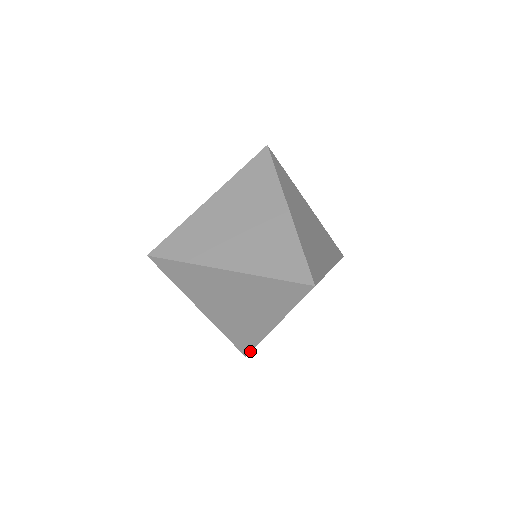
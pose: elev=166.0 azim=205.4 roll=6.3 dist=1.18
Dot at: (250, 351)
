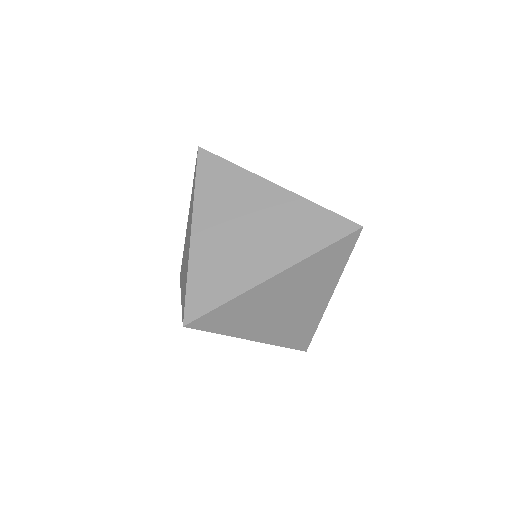
Dot at: (310, 342)
